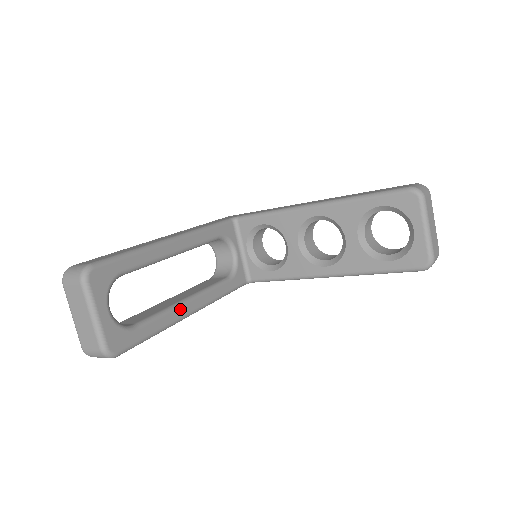
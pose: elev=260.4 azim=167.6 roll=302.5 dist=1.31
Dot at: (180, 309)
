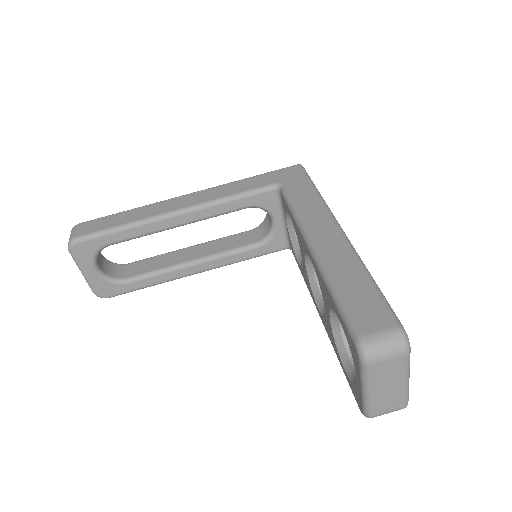
Dot at: (179, 271)
